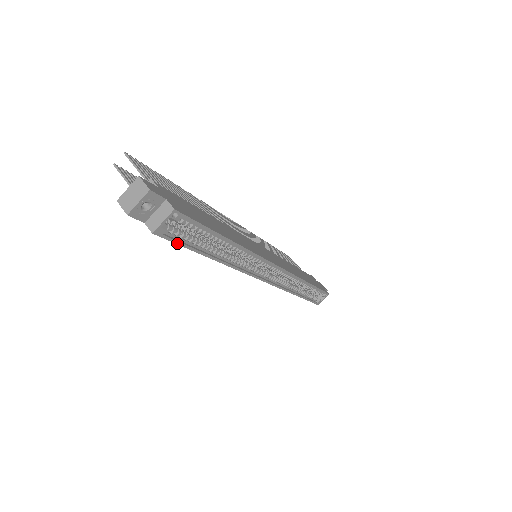
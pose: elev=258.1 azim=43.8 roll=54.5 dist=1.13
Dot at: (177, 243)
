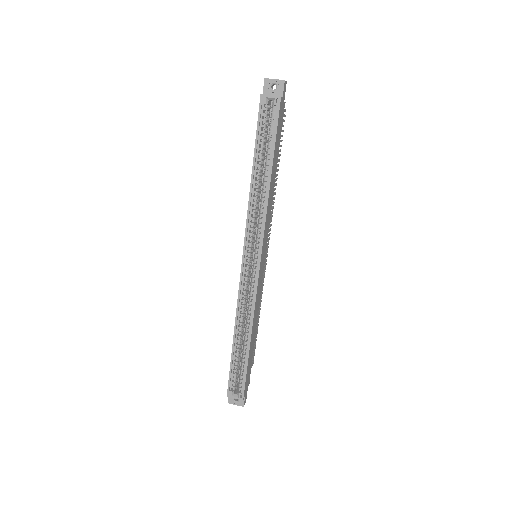
Dot at: (258, 122)
